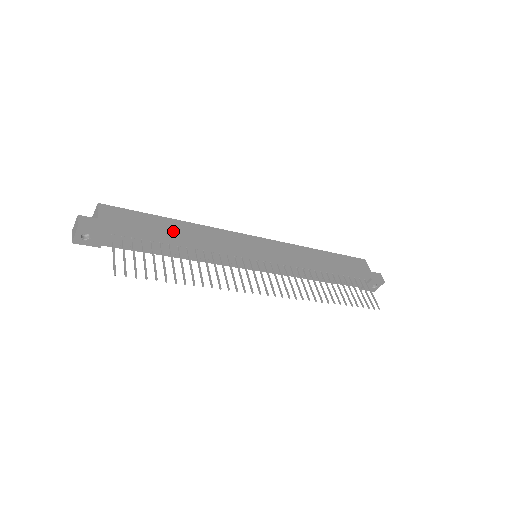
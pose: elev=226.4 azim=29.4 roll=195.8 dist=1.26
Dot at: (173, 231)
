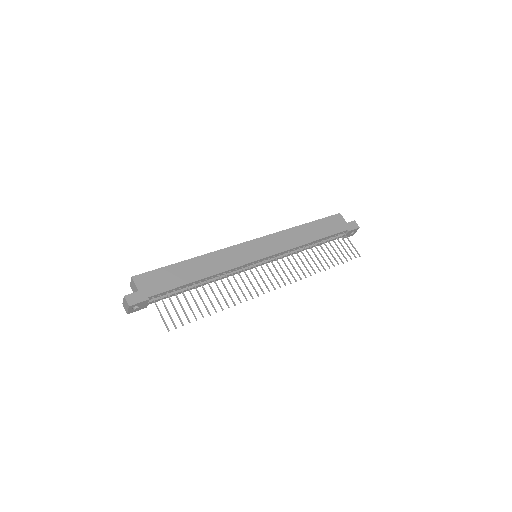
Dot at: (191, 271)
